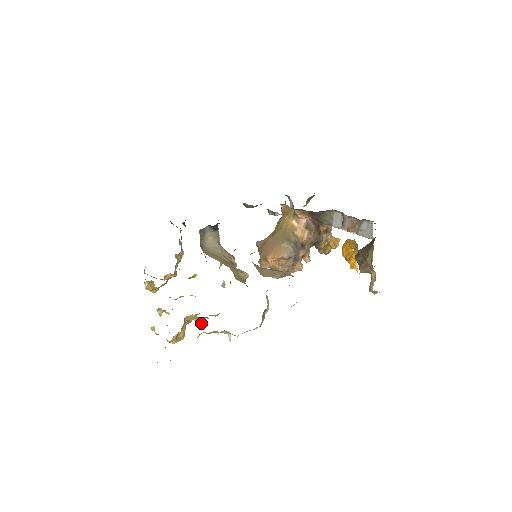
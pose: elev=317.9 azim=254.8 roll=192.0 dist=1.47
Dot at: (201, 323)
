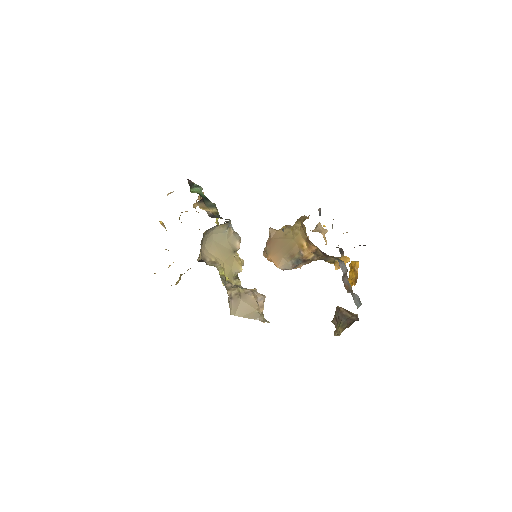
Dot at: occluded
